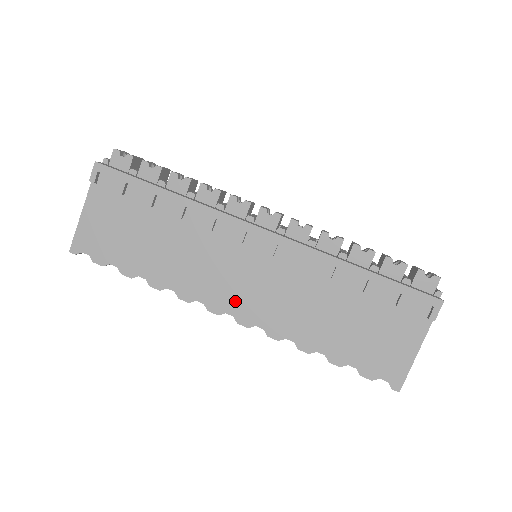
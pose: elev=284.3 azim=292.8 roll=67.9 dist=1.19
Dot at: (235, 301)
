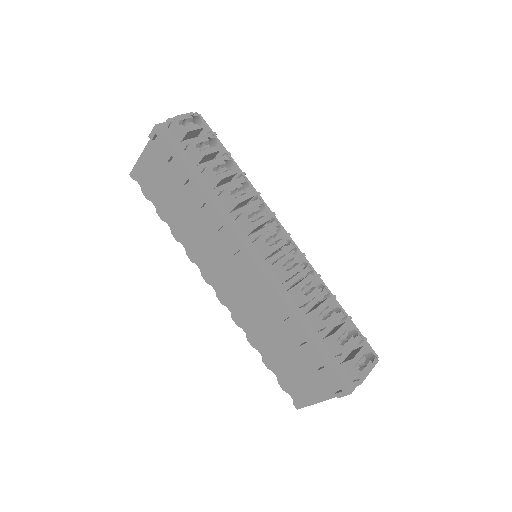
Dot at: (219, 283)
